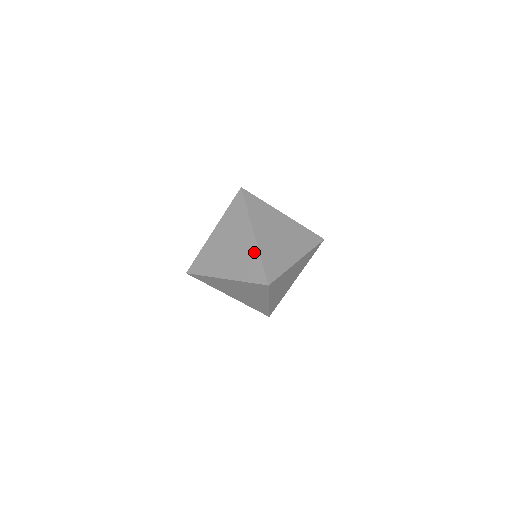
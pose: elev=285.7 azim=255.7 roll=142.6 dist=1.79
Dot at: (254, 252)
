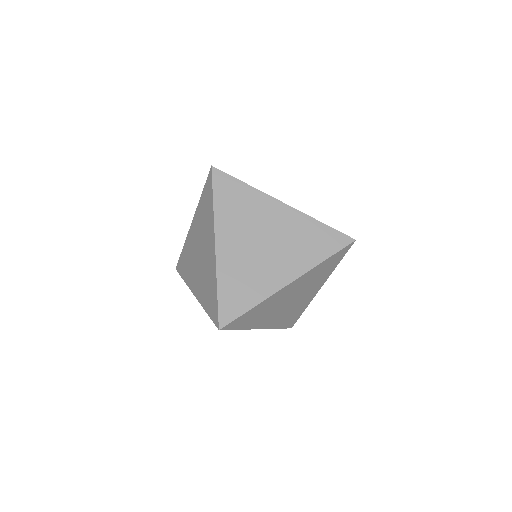
Dot at: (304, 221)
